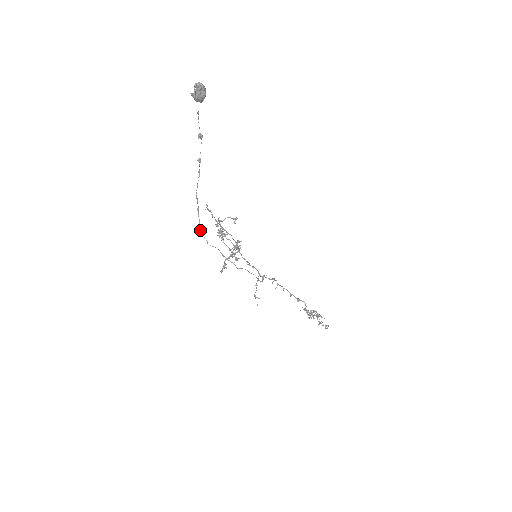
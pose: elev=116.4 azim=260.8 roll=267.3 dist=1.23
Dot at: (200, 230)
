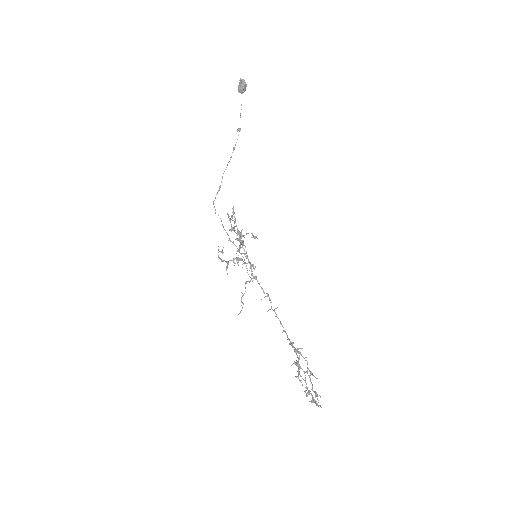
Dot at: (214, 200)
